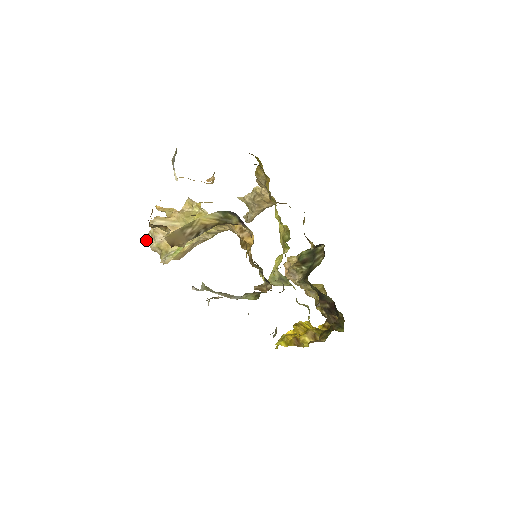
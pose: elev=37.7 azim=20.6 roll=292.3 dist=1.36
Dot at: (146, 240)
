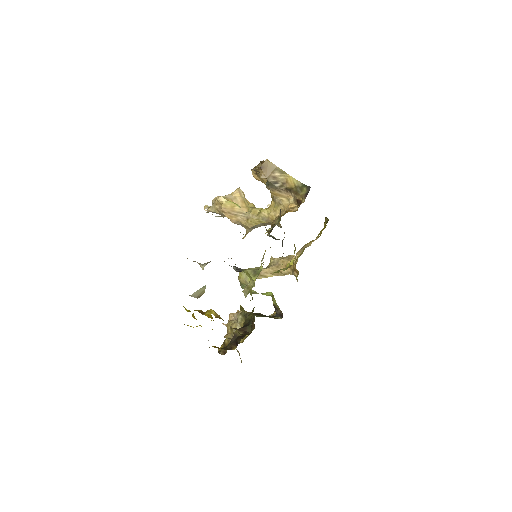
Dot at: (208, 206)
